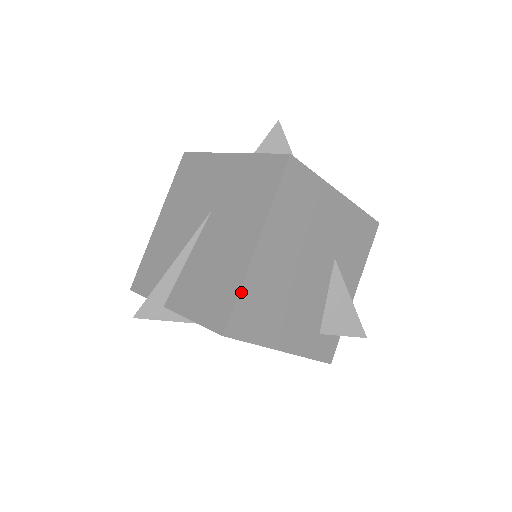
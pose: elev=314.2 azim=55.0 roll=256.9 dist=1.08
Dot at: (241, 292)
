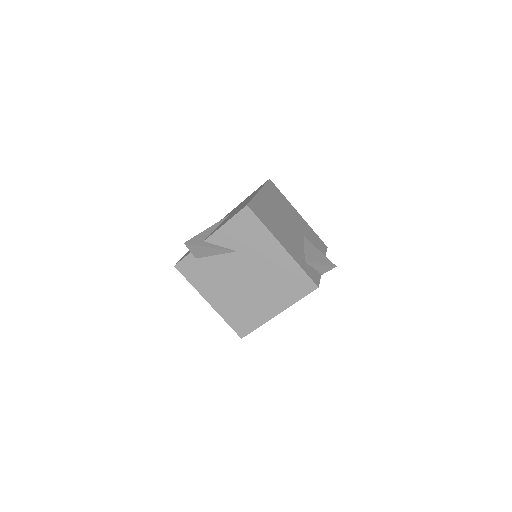
Dot at: (254, 199)
